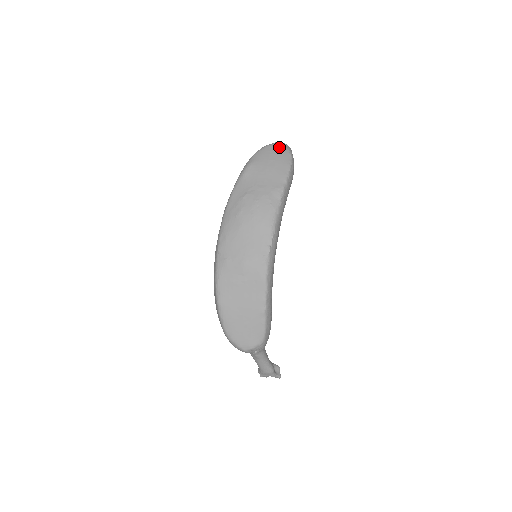
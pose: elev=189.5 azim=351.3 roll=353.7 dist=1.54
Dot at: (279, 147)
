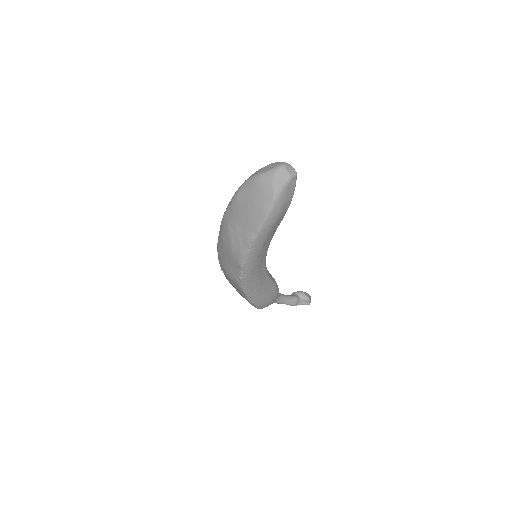
Dot at: (266, 185)
